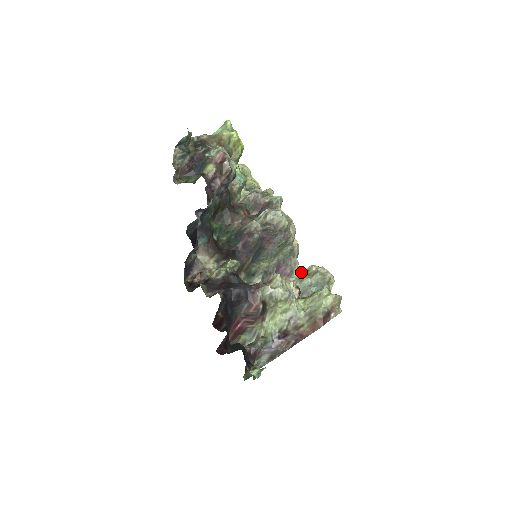
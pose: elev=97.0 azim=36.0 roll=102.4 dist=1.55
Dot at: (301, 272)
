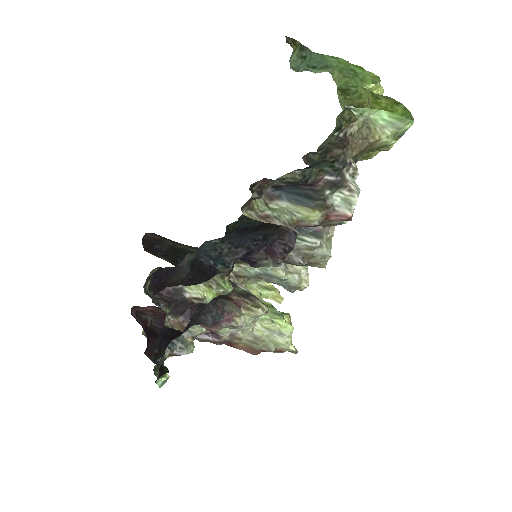
Dot at: occluded
